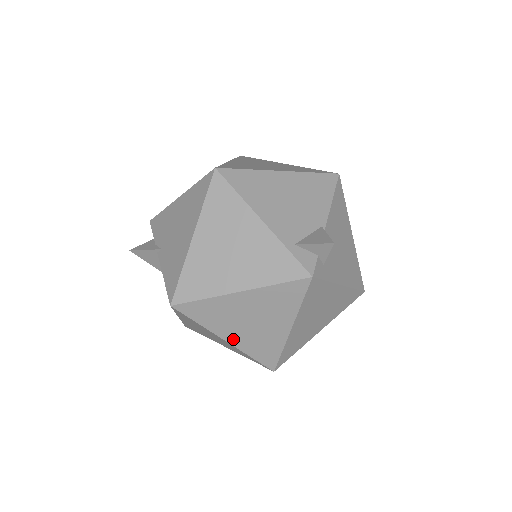
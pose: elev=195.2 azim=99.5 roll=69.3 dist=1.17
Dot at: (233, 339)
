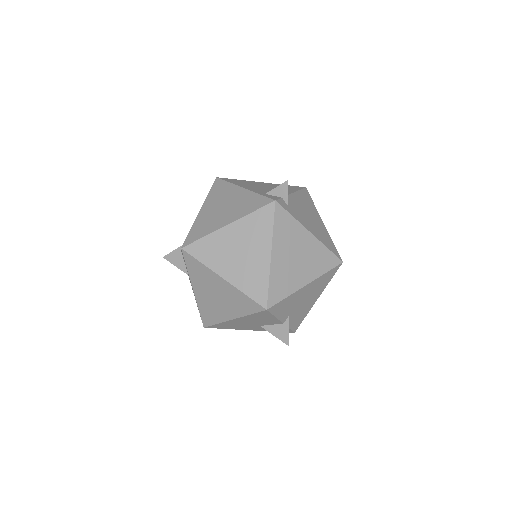
Dot at: (229, 275)
